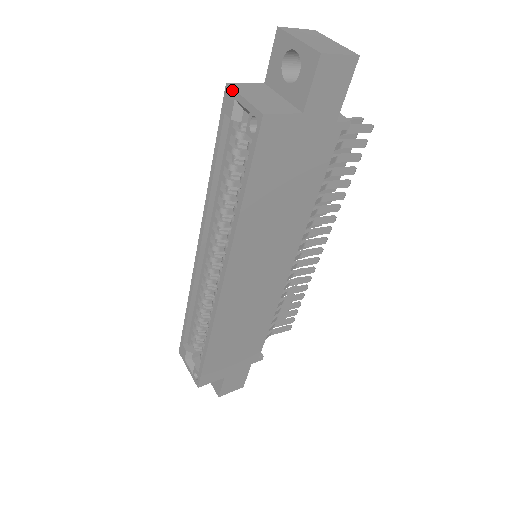
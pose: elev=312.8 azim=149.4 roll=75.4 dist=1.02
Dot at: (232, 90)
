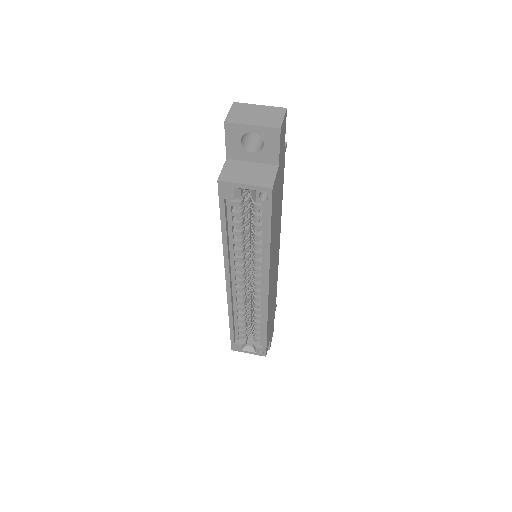
Dot at: (228, 183)
